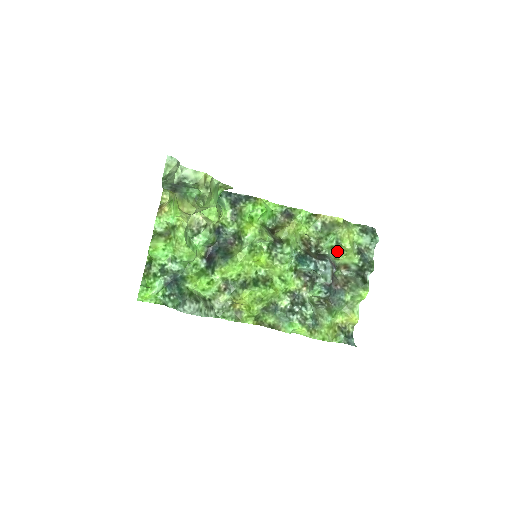
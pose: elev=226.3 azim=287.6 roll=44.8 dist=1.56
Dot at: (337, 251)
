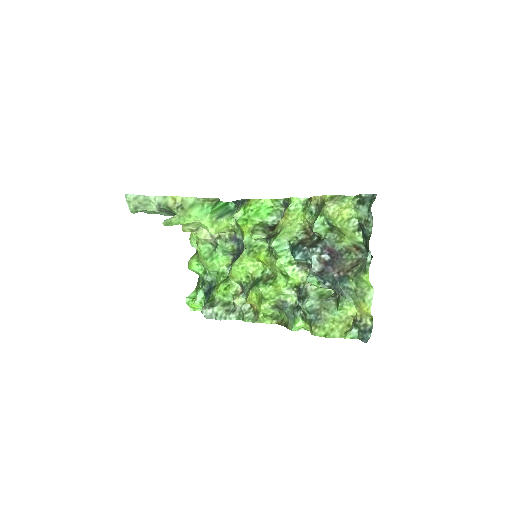
Dot at: (337, 233)
